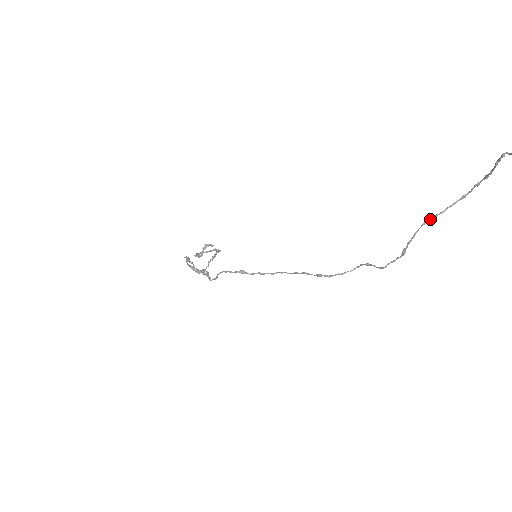
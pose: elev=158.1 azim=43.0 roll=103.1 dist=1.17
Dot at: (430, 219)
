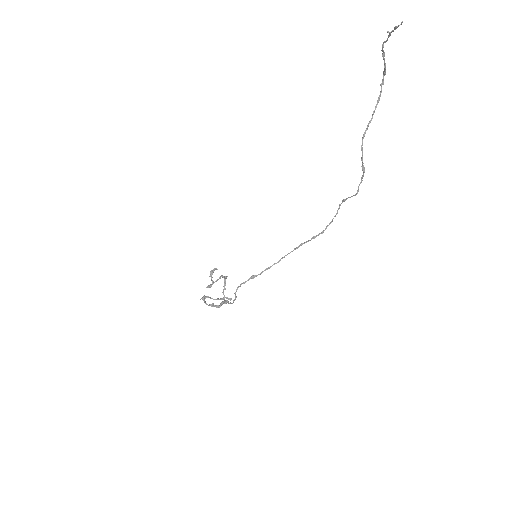
Dot at: (365, 130)
